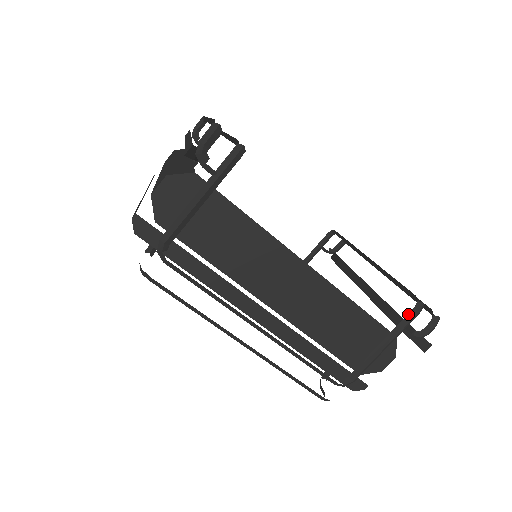
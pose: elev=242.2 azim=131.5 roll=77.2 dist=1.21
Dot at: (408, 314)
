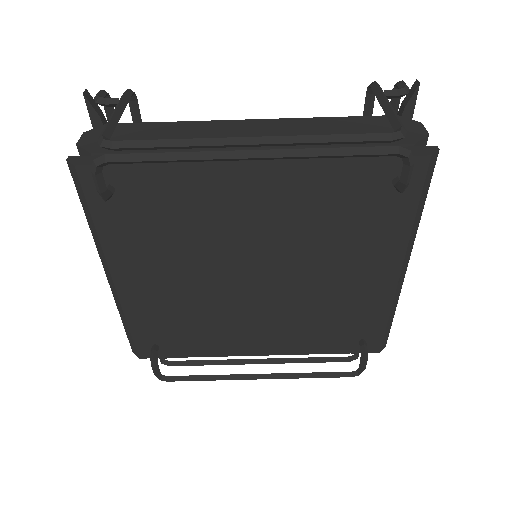
Dot at: occluded
